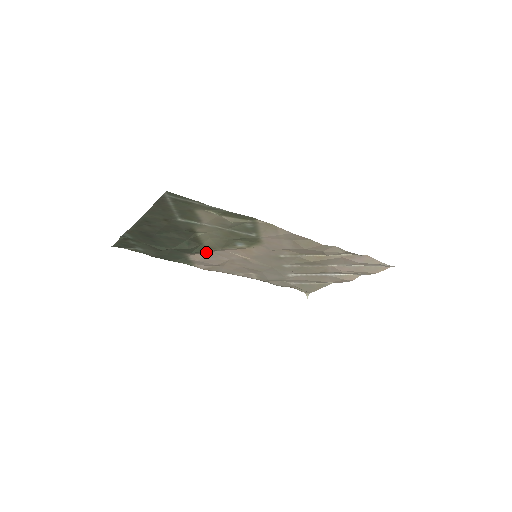
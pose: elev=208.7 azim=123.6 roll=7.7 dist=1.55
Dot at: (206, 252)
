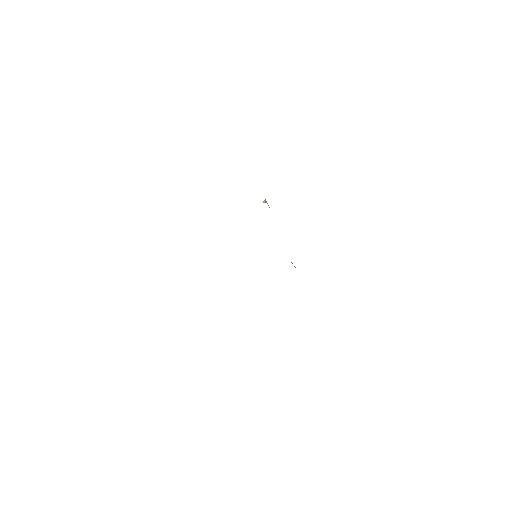
Dot at: occluded
